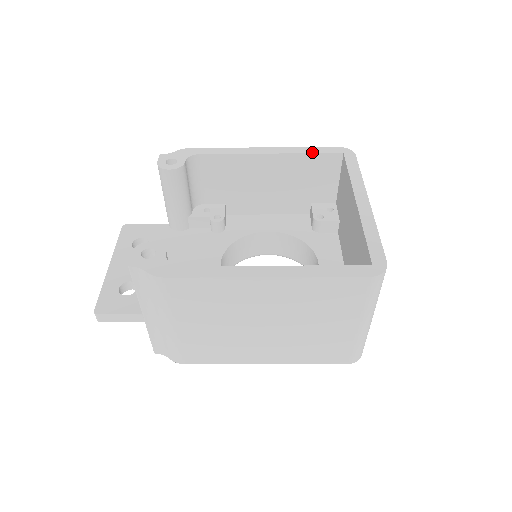
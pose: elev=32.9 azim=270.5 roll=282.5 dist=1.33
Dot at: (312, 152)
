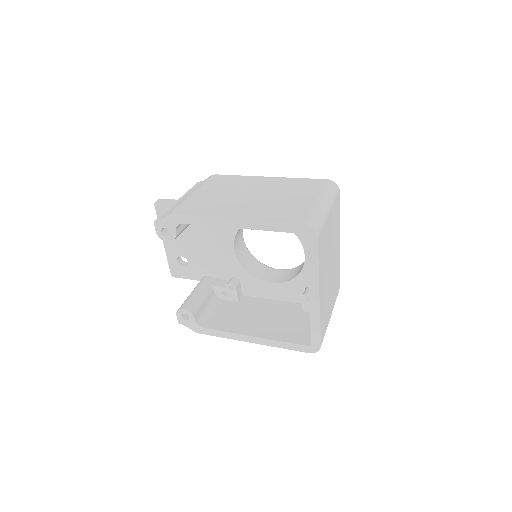
Dot at: (277, 230)
